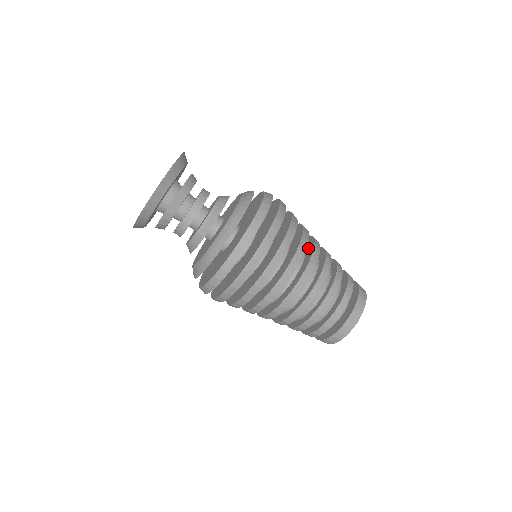
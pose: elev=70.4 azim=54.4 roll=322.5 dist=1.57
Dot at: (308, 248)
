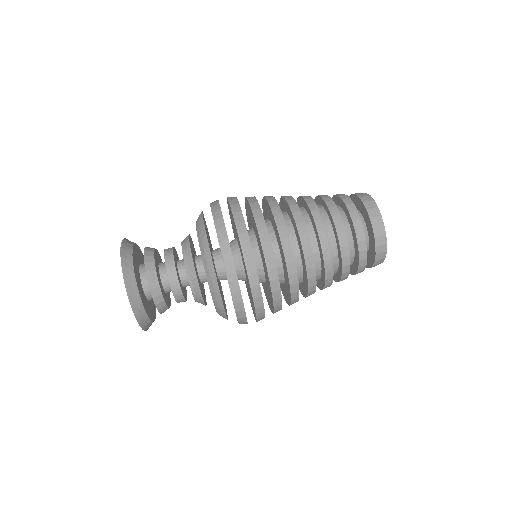
Dot at: occluded
